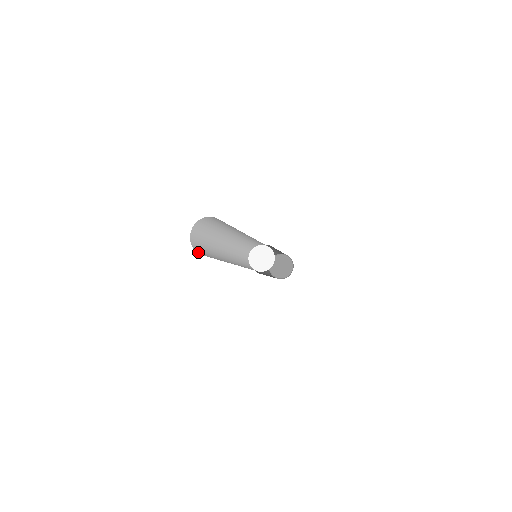
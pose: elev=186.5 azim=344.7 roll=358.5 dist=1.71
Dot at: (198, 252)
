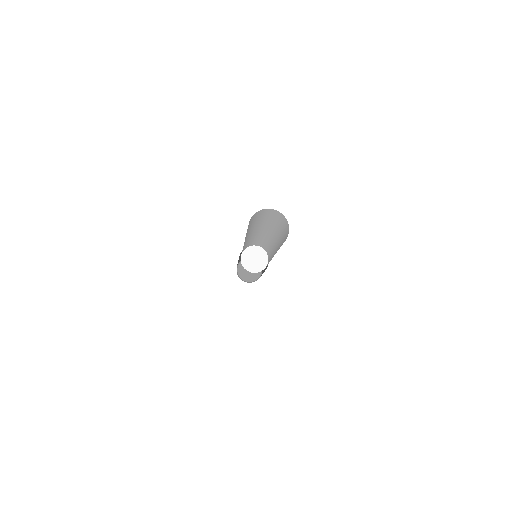
Dot at: occluded
